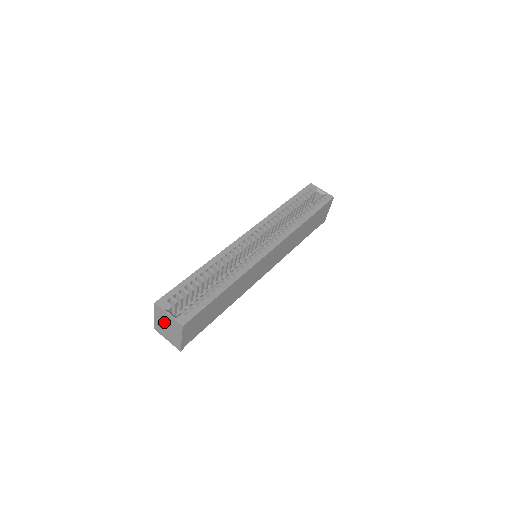
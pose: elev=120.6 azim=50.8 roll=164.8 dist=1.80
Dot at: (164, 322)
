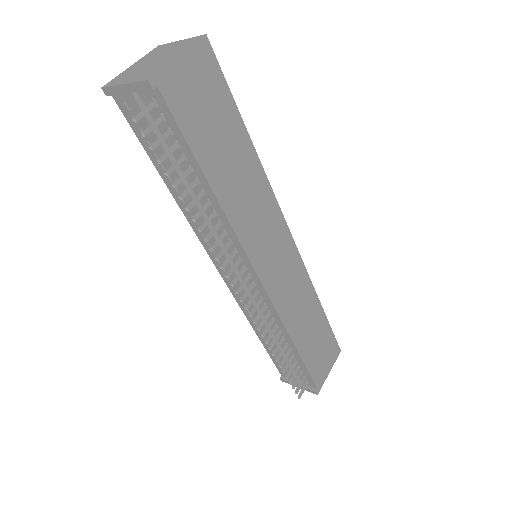
Dot at: (153, 58)
